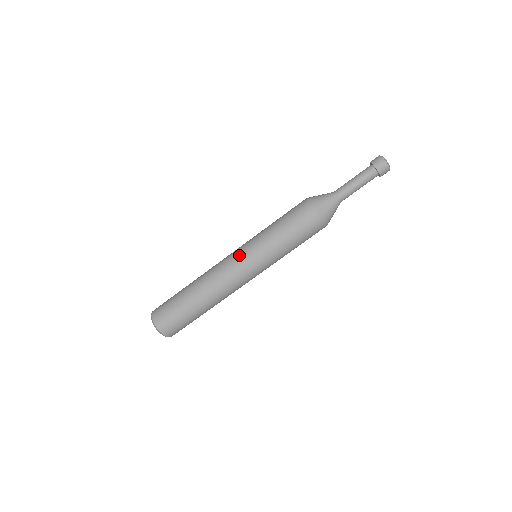
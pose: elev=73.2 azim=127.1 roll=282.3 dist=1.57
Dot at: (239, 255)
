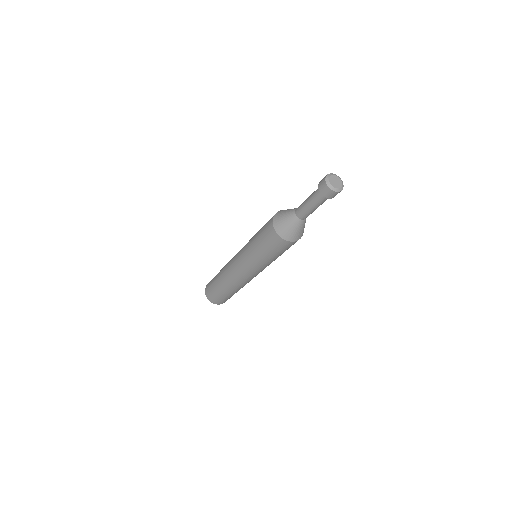
Dot at: (239, 264)
